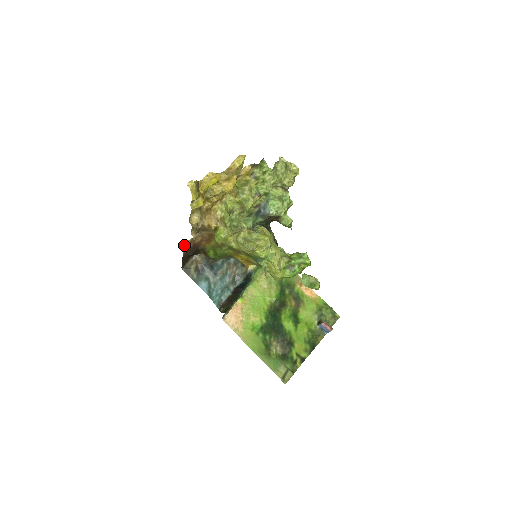
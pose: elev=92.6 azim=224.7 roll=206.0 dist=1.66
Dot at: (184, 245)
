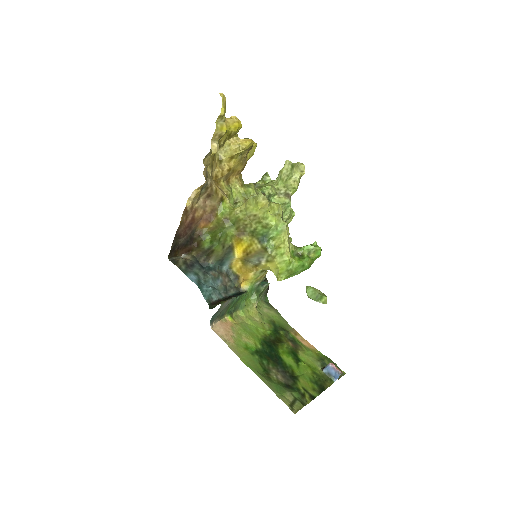
Dot at: (186, 204)
